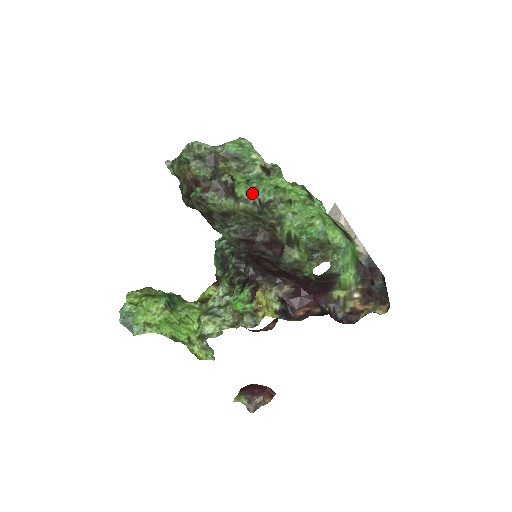
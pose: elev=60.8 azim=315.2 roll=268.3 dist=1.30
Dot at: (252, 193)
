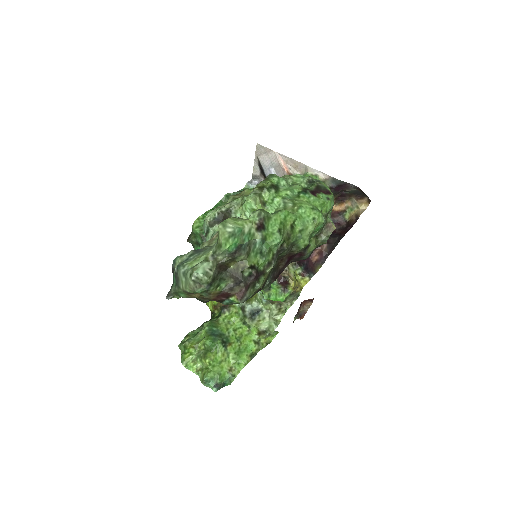
Dot at: (269, 256)
